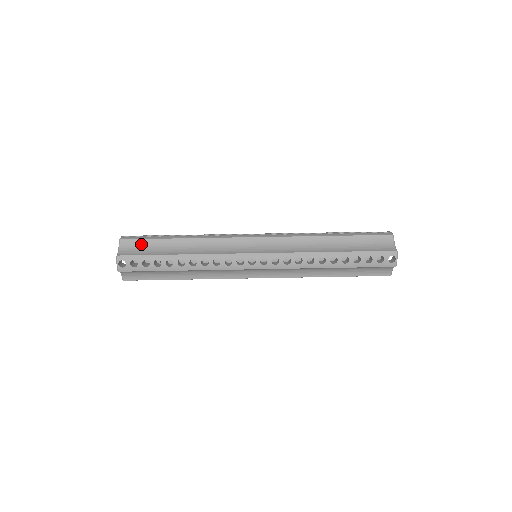
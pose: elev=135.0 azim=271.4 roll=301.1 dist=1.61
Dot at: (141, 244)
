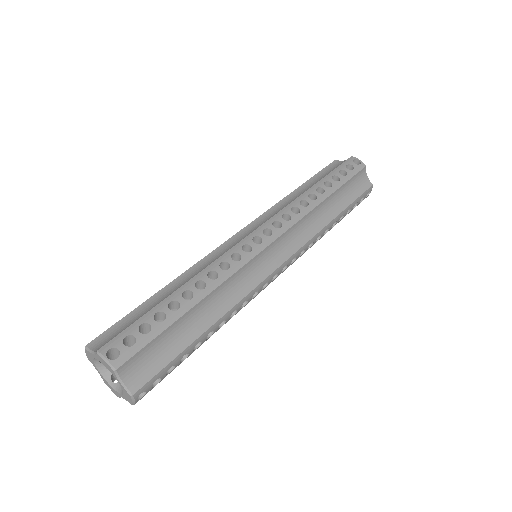
Dot at: (149, 351)
